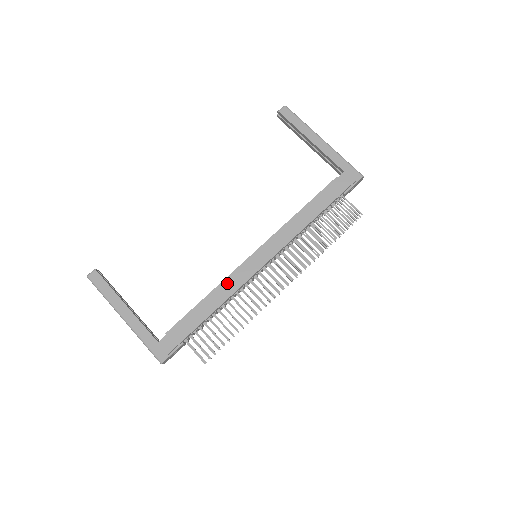
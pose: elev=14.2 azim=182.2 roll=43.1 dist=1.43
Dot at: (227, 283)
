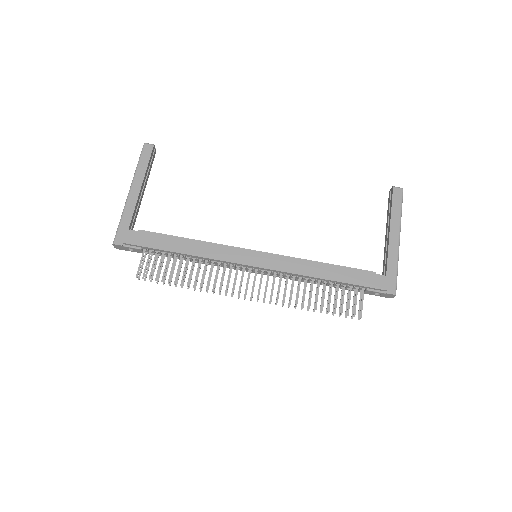
Dot at: (215, 247)
